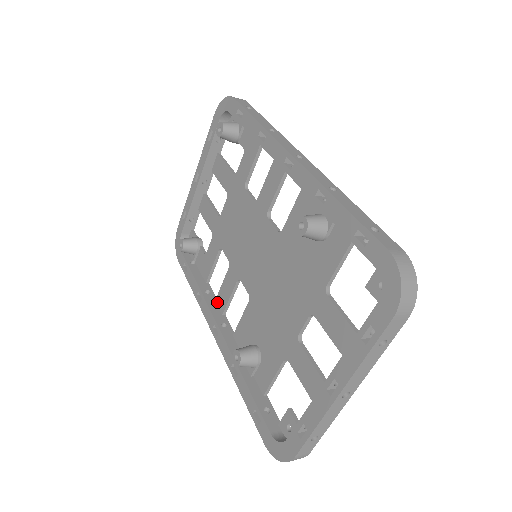
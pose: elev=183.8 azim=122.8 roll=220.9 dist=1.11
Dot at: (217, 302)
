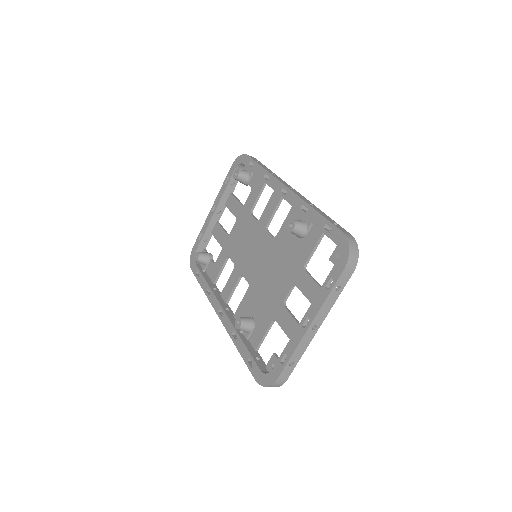
Dot at: (222, 295)
